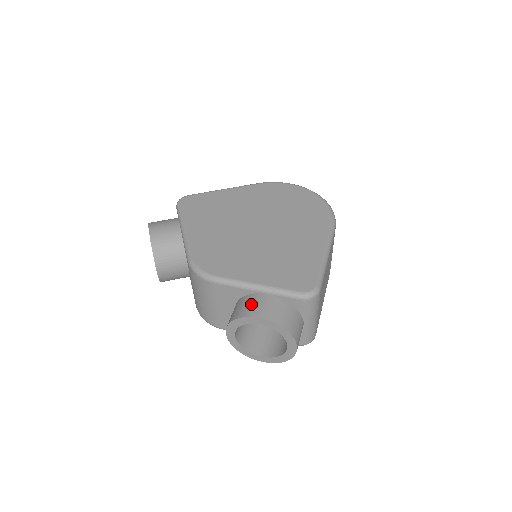
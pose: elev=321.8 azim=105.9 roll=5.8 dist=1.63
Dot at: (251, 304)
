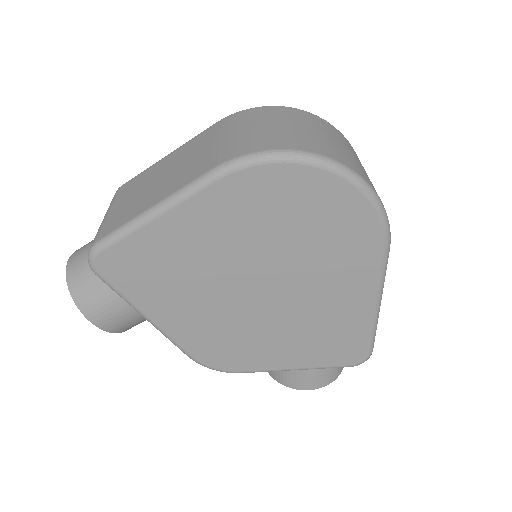
Dot at: (292, 377)
